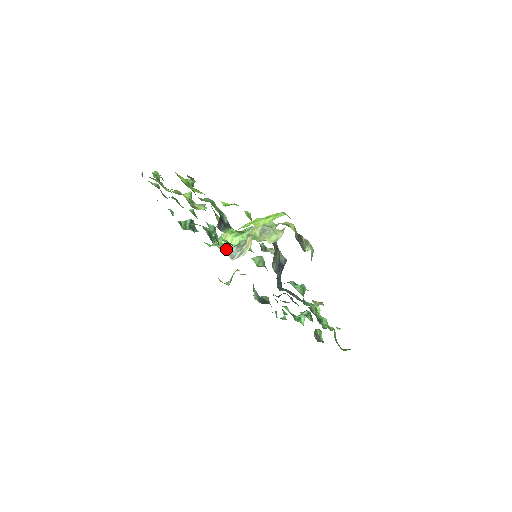
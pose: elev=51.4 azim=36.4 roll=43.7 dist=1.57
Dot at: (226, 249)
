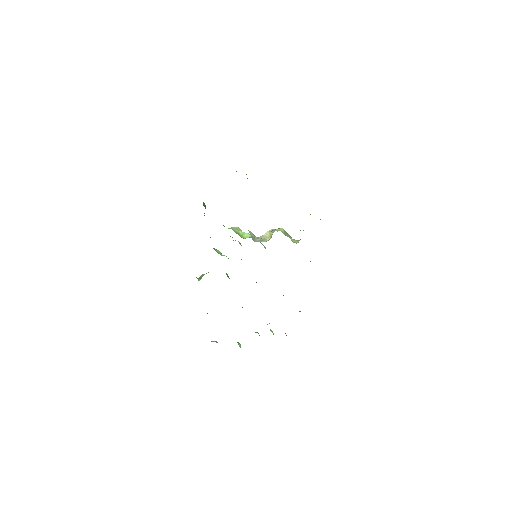
Dot at: (249, 232)
